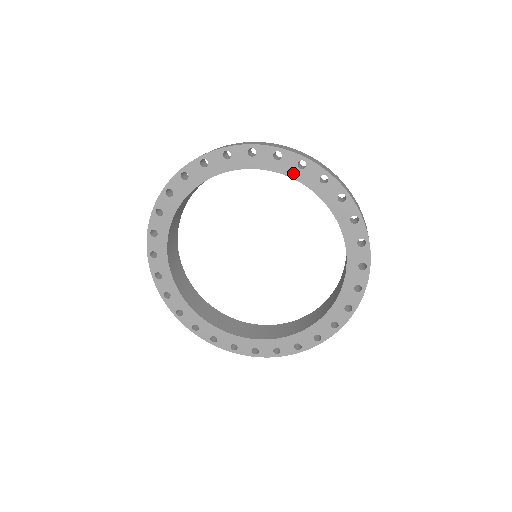
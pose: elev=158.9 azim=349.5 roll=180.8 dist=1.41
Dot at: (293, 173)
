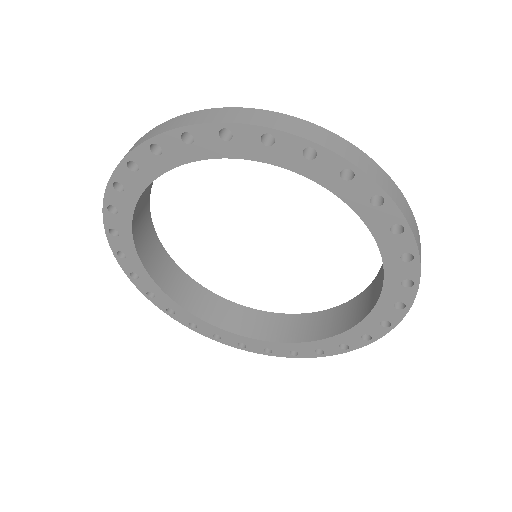
Dot at: (378, 229)
